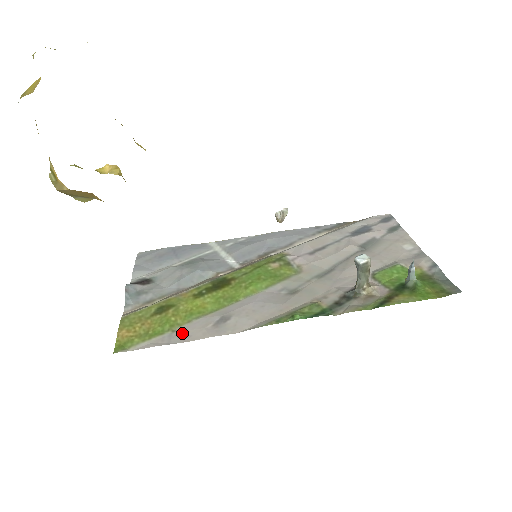
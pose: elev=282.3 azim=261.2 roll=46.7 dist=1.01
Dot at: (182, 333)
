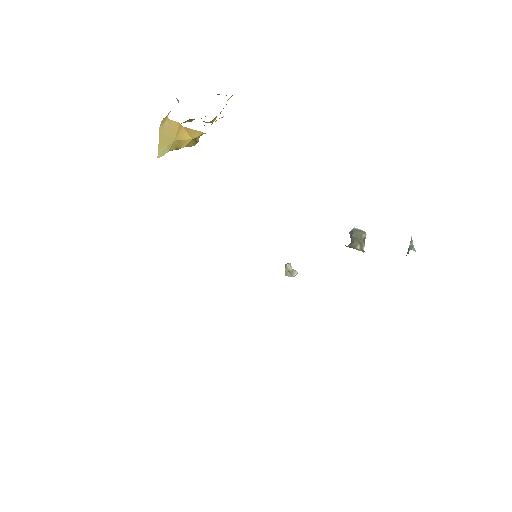
Dot at: occluded
